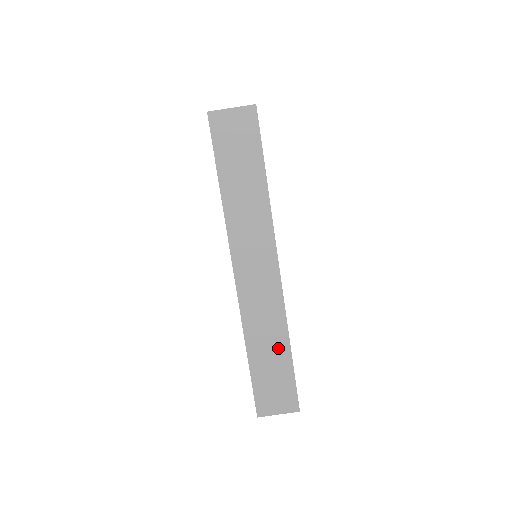
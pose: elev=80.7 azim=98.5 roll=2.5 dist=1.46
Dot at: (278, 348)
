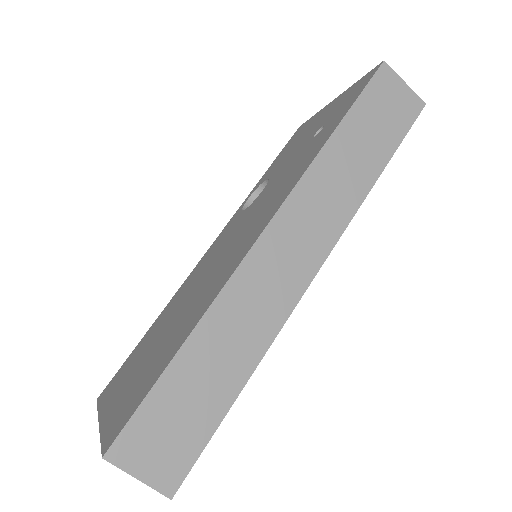
Dot at: (230, 370)
